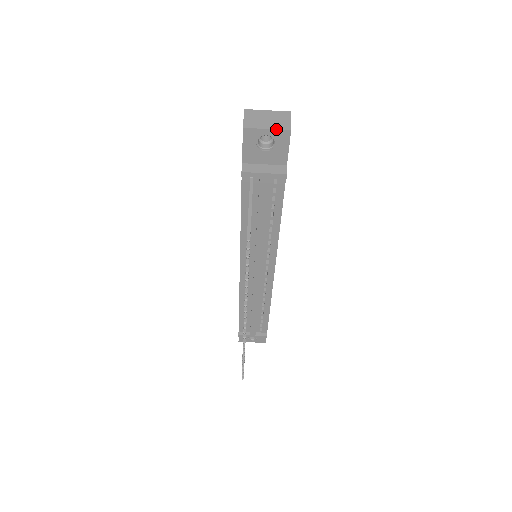
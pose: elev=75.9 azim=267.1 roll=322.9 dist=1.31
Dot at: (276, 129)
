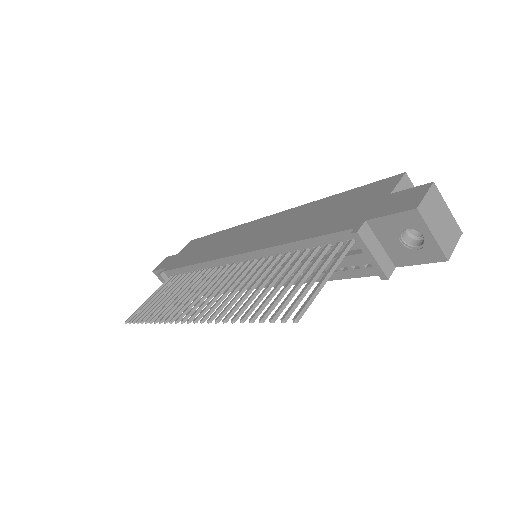
Dot at: (439, 245)
